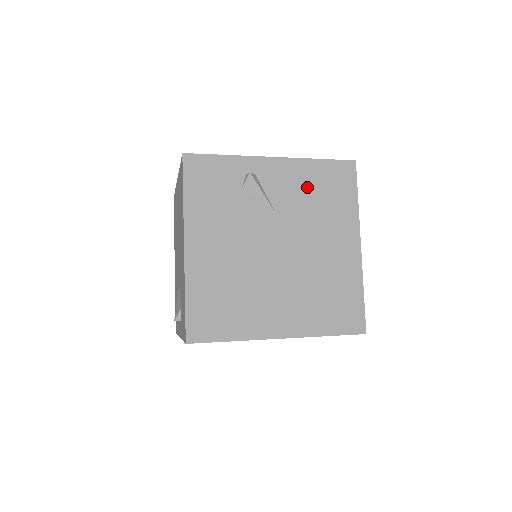
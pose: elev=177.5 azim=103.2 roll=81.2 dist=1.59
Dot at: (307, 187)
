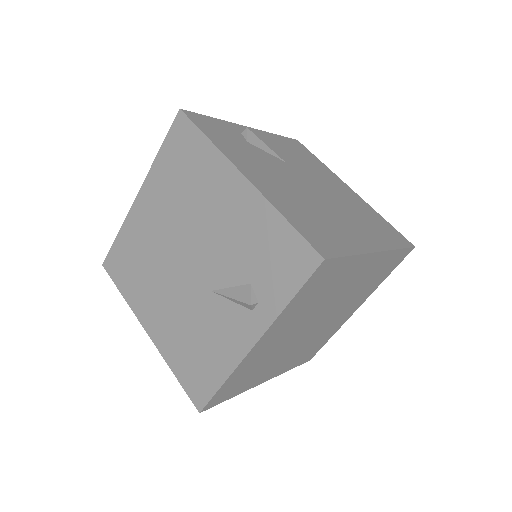
Dot at: (287, 149)
